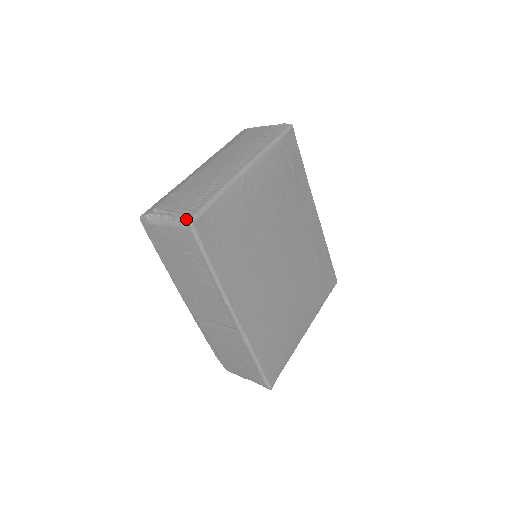
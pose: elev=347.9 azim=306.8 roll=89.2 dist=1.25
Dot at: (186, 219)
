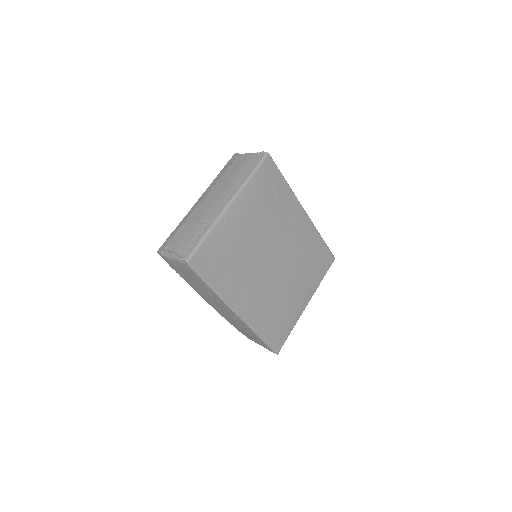
Dot at: (184, 259)
